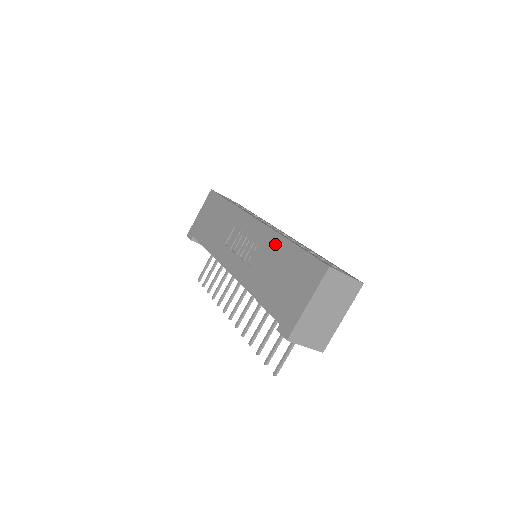
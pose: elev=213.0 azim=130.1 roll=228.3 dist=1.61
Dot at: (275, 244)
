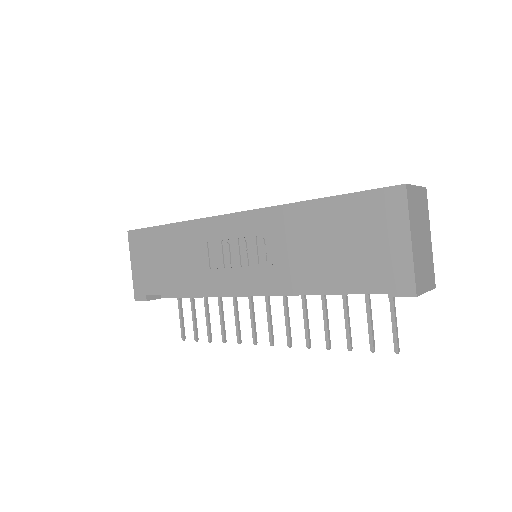
Dot at: (294, 217)
